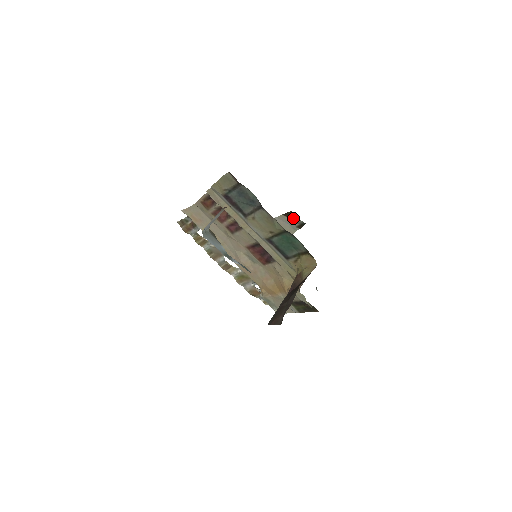
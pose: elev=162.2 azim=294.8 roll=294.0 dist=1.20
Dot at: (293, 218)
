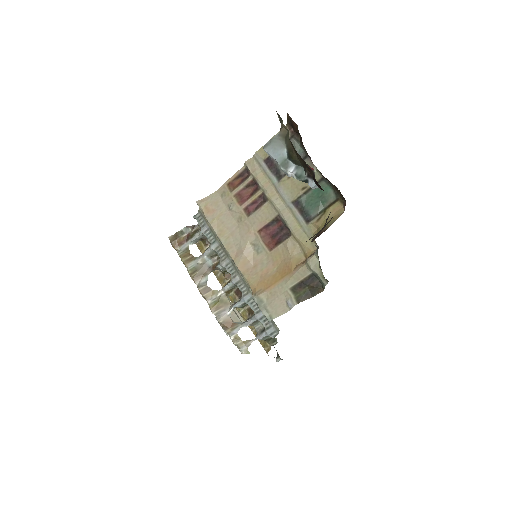
Dot at: occluded
